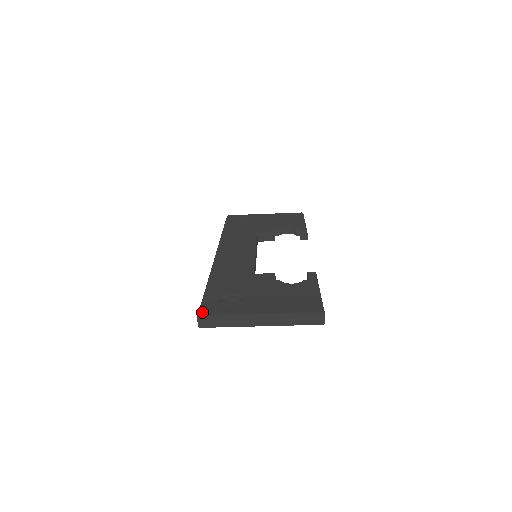
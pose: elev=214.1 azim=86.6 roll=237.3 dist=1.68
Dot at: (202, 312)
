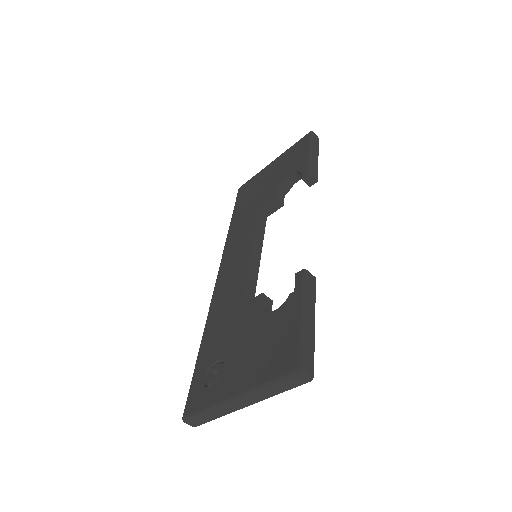
Dot at: (185, 411)
